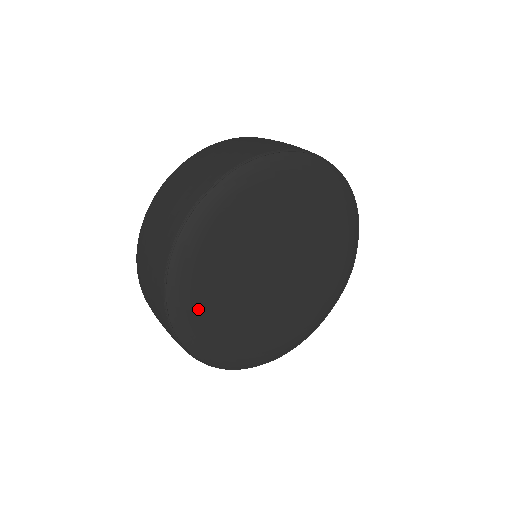
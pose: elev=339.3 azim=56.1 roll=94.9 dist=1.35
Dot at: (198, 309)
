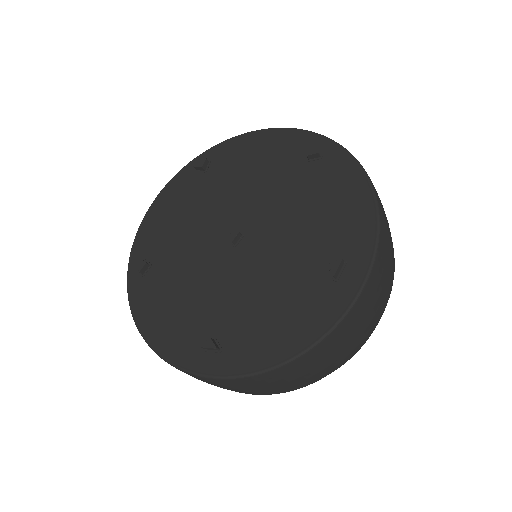
Dot at: occluded
